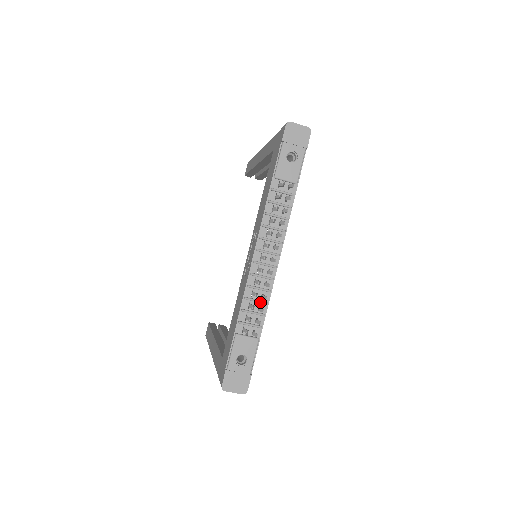
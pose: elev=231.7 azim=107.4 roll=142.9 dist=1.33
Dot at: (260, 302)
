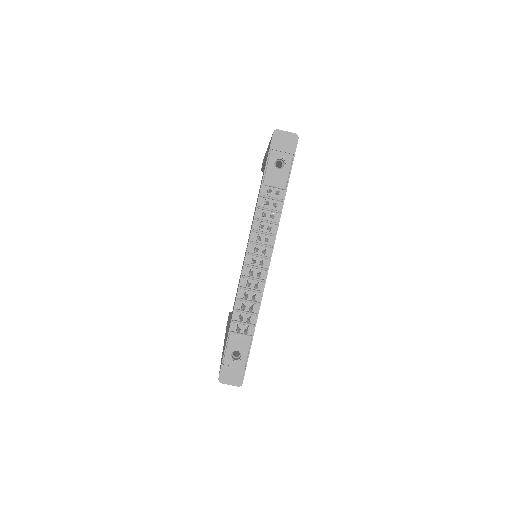
Dot at: (252, 302)
